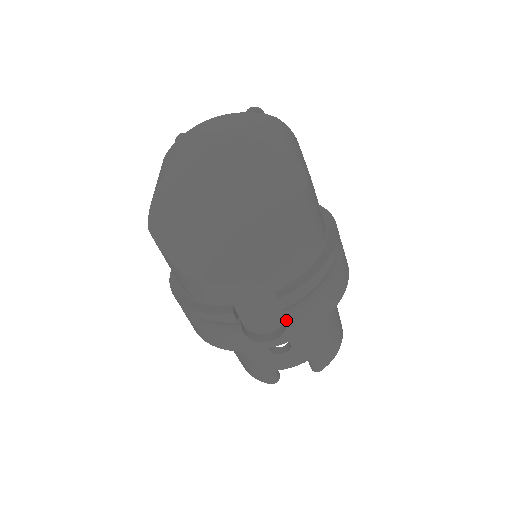
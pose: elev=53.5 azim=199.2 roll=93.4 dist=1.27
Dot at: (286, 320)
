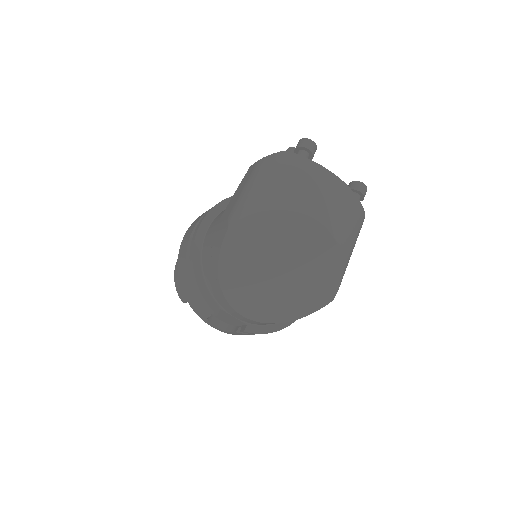
Dot at: (235, 332)
